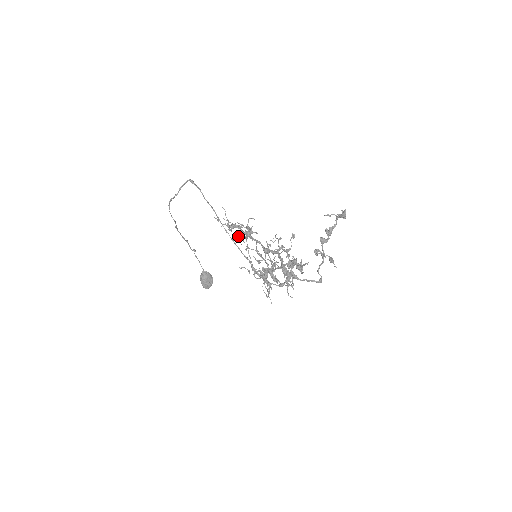
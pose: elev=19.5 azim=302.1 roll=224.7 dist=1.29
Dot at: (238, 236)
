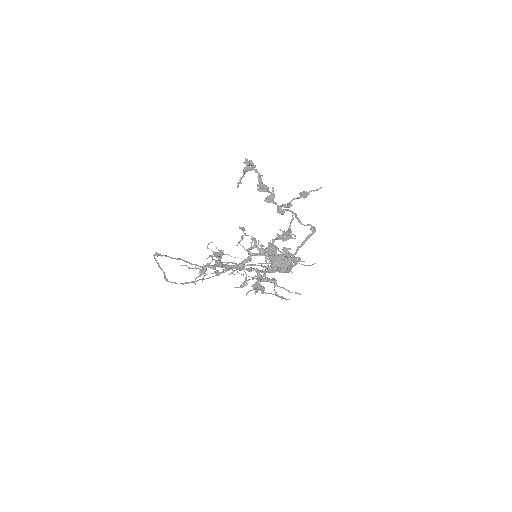
Dot at: (216, 273)
